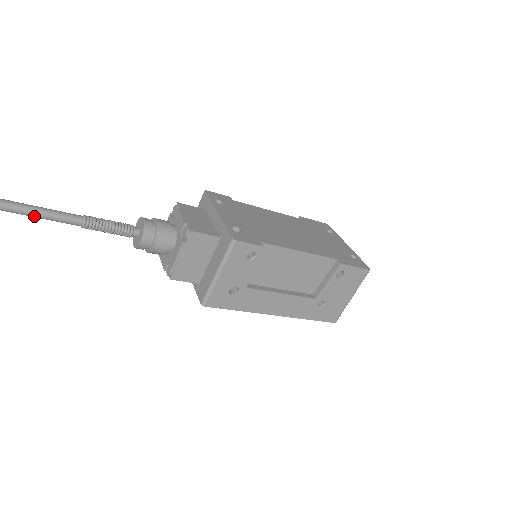
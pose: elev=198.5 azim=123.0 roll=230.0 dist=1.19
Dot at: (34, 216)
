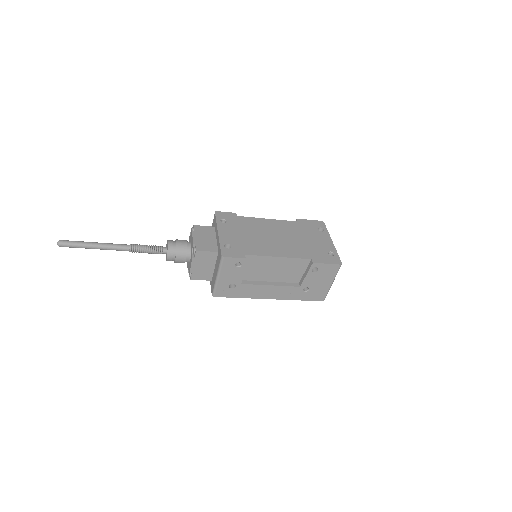
Dot at: (100, 249)
